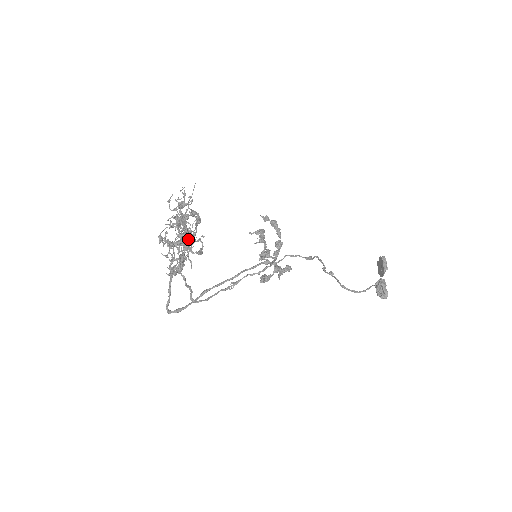
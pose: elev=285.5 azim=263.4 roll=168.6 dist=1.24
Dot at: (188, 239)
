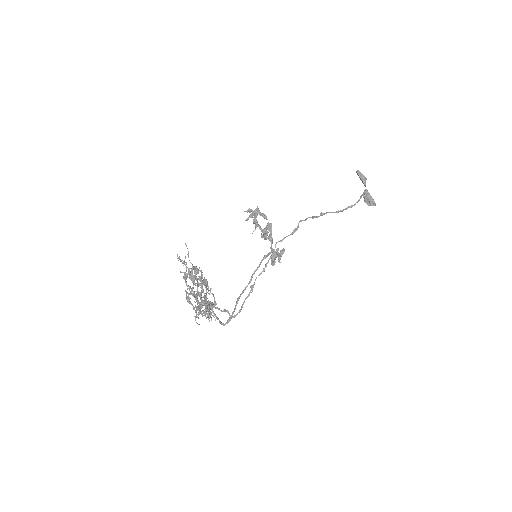
Dot at: (205, 285)
